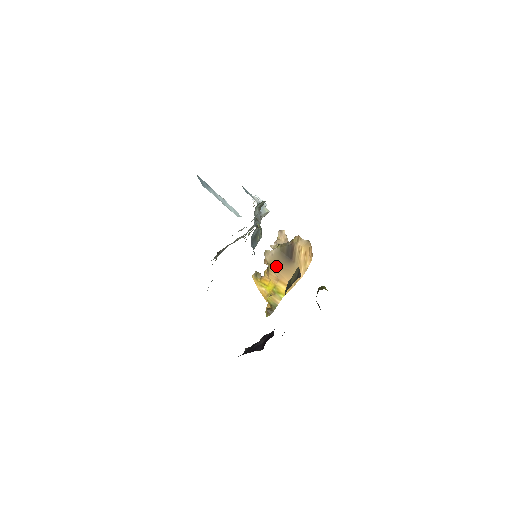
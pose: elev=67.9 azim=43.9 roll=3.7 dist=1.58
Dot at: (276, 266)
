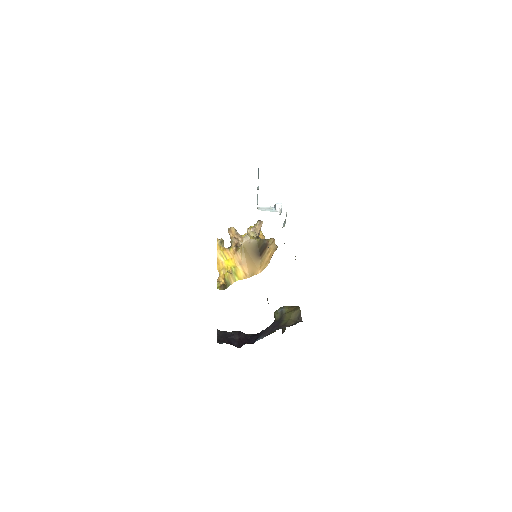
Dot at: (246, 253)
